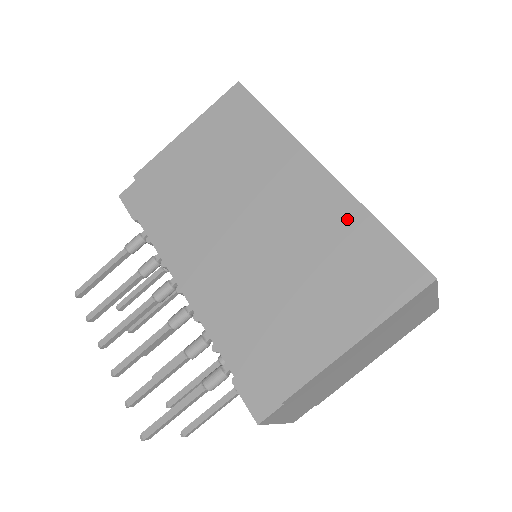
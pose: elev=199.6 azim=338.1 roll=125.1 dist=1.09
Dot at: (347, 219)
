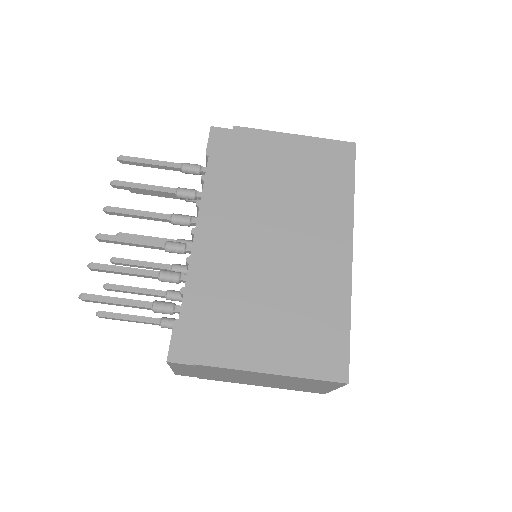
Dot at: (335, 299)
